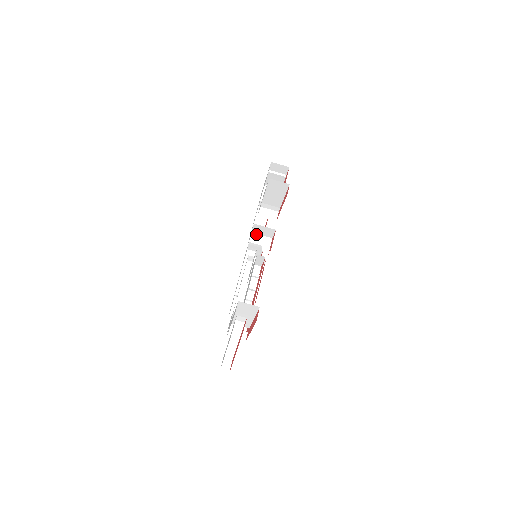
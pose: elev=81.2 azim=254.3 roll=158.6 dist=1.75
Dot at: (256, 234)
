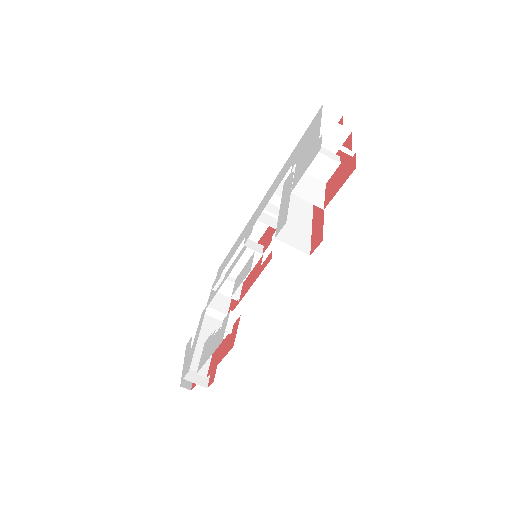
Dot at: (284, 181)
